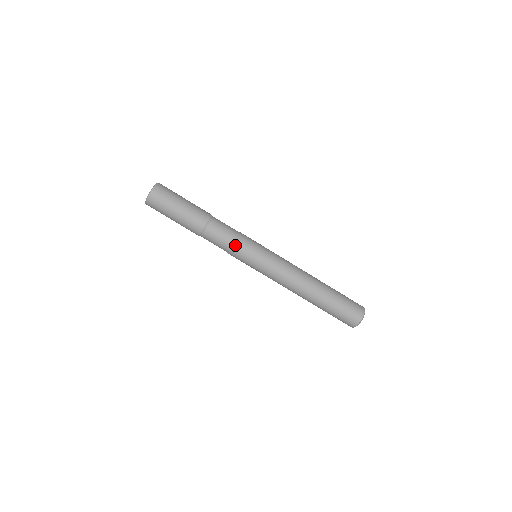
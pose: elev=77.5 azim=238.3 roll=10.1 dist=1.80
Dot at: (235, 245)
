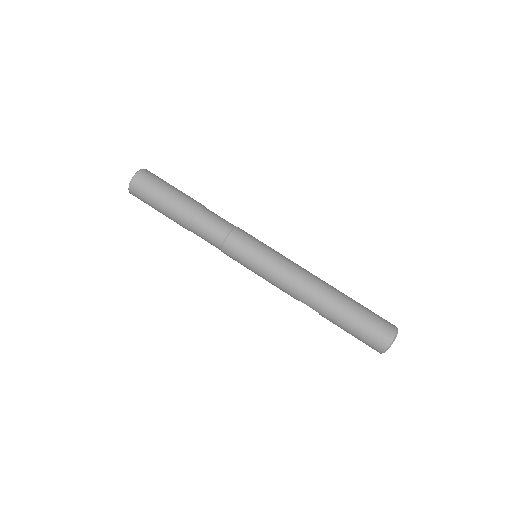
Dot at: (236, 229)
